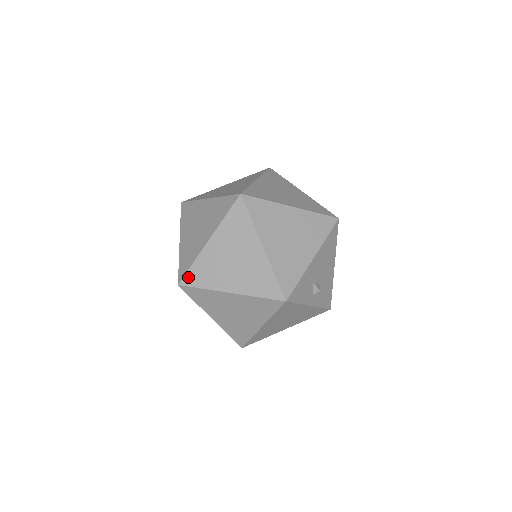
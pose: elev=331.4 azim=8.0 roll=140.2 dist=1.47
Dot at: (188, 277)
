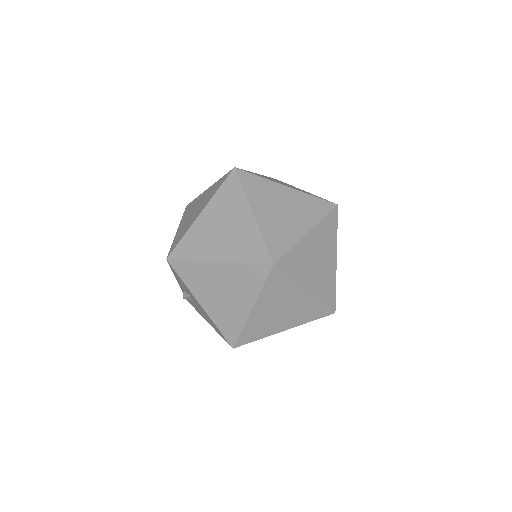
Dot at: (273, 251)
